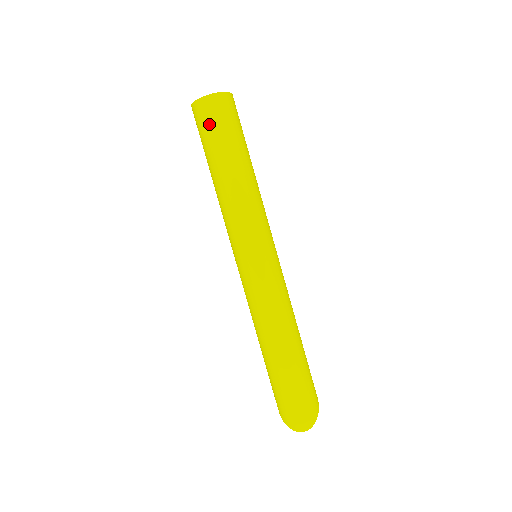
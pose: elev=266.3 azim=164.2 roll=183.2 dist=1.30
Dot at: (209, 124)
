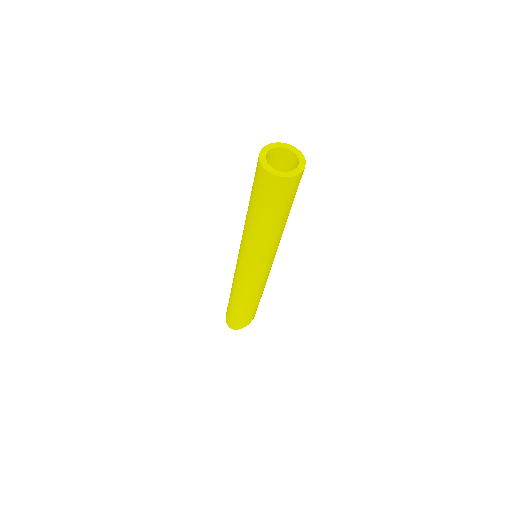
Dot at: (255, 181)
